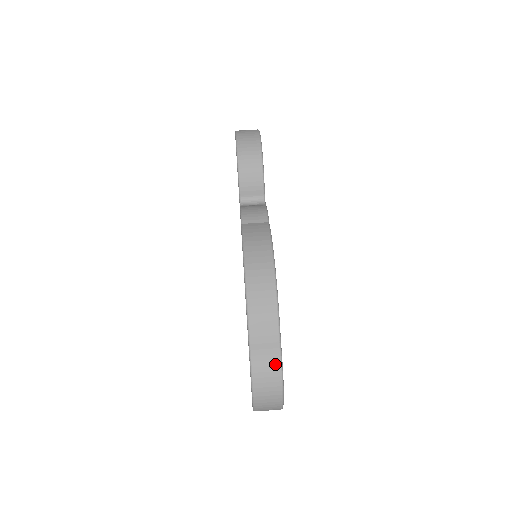
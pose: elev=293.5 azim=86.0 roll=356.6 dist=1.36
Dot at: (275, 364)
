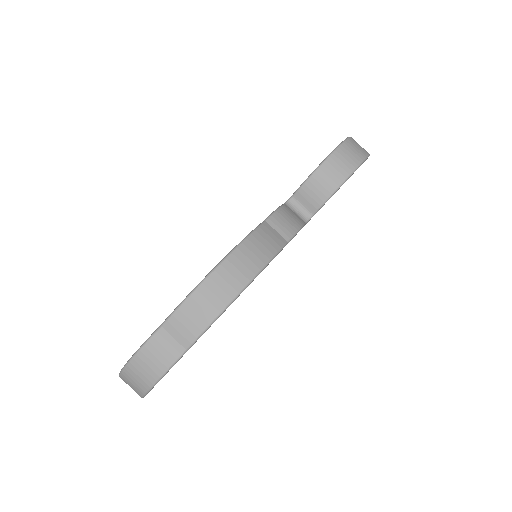
Dot at: (164, 363)
